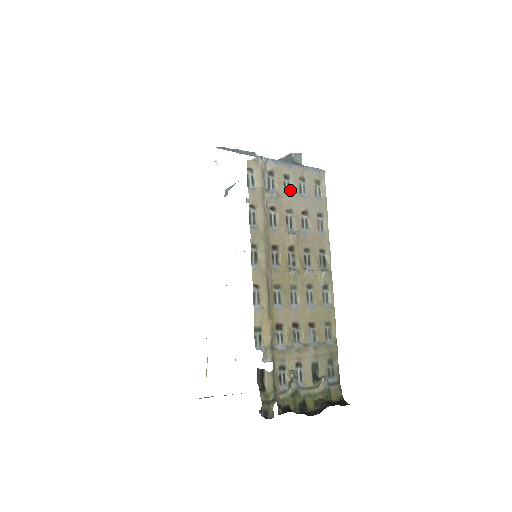
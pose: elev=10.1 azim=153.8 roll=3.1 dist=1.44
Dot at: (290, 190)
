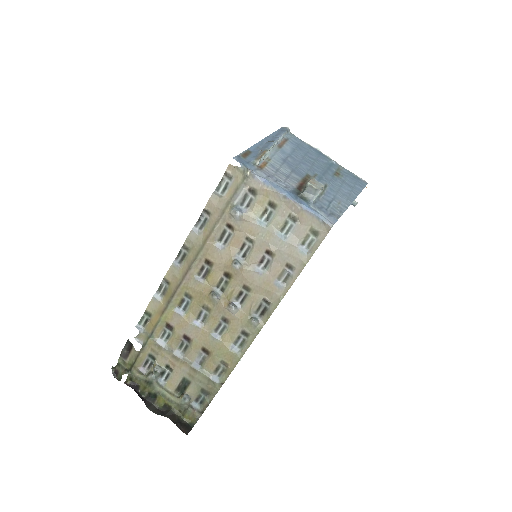
Dot at: (269, 220)
